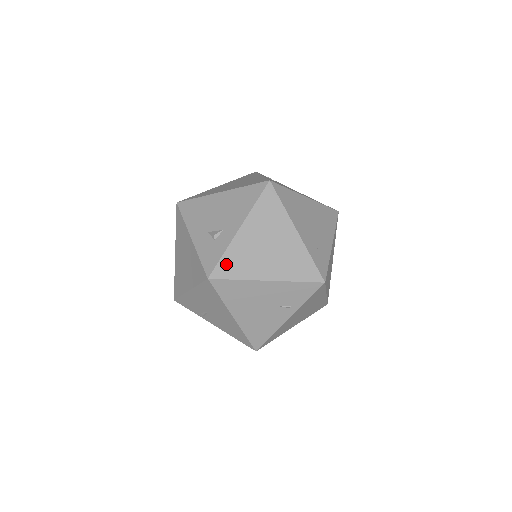
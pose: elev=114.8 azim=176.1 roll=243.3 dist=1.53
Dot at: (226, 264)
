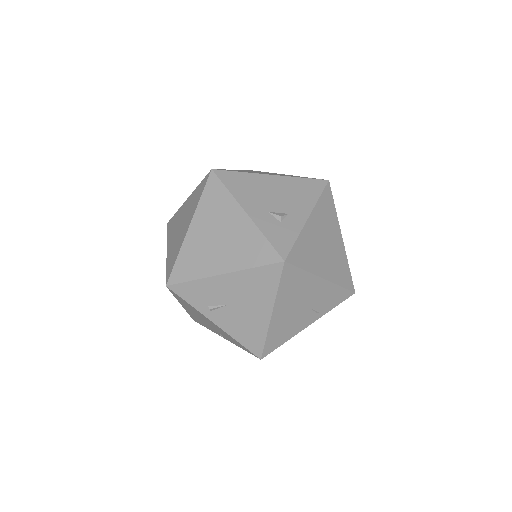
Dot at: (298, 250)
